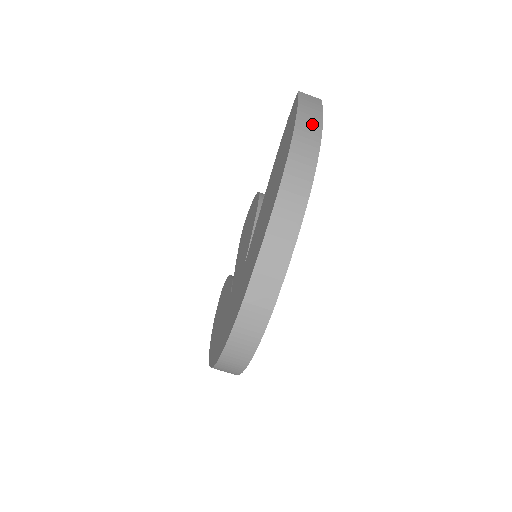
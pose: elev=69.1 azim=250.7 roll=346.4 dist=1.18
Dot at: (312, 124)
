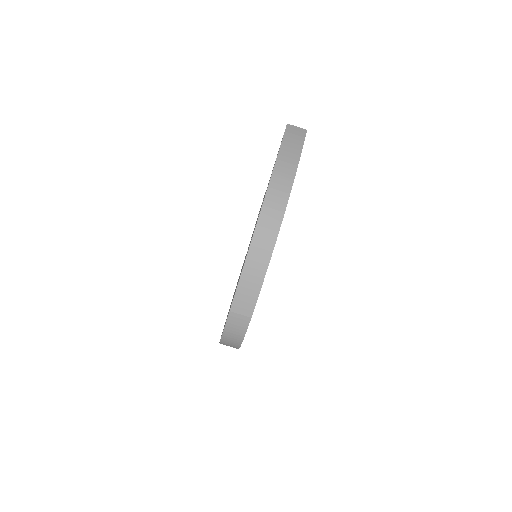
Dot at: (288, 168)
